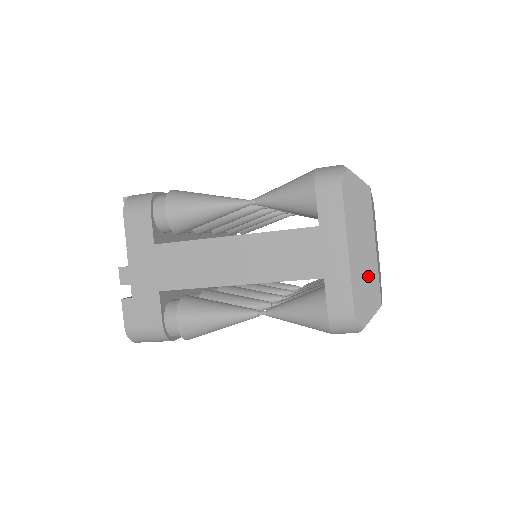
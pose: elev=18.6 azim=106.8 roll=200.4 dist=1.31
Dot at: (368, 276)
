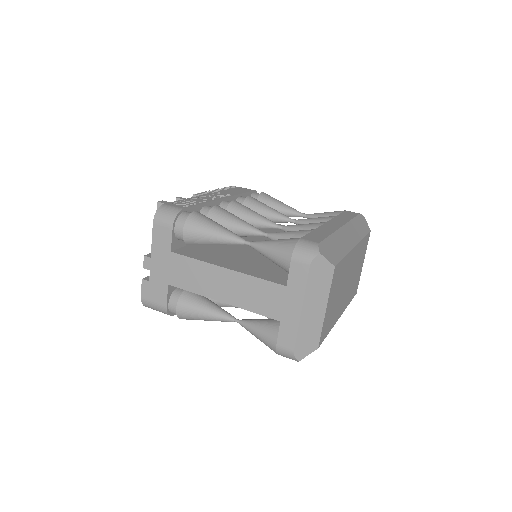
Dot at: (313, 328)
